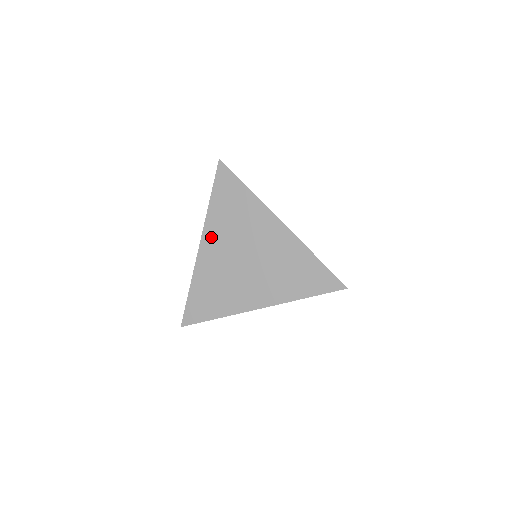
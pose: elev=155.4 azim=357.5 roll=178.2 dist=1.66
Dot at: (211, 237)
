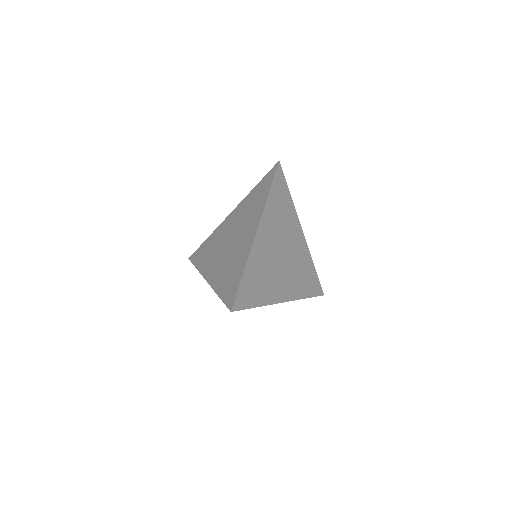
Dot at: (236, 212)
